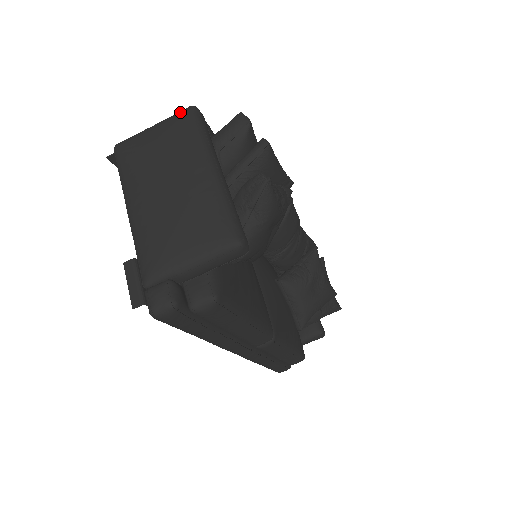
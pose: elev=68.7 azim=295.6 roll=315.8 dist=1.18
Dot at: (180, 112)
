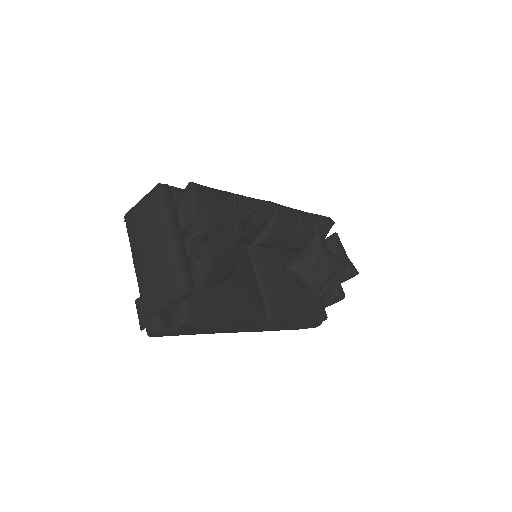
Dot at: (152, 190)
